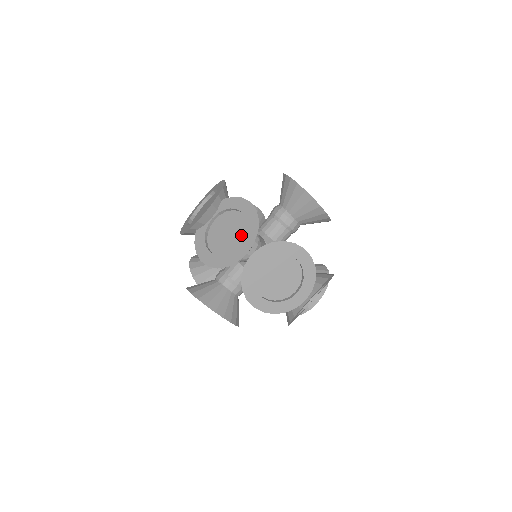
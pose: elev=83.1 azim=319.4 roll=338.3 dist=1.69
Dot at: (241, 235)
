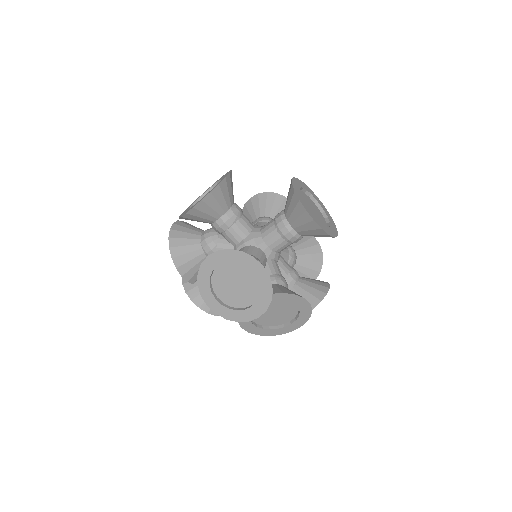
Dot at: (290, 315)
